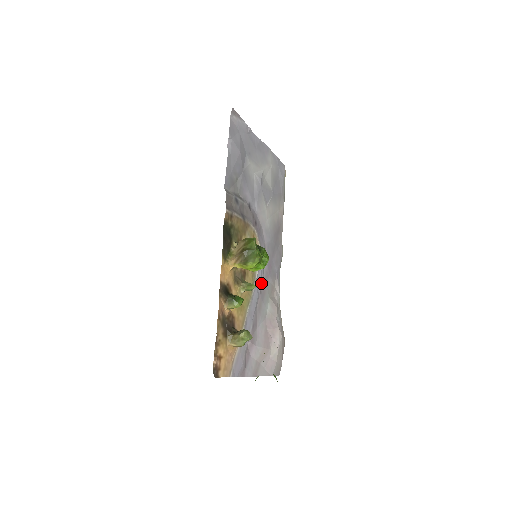
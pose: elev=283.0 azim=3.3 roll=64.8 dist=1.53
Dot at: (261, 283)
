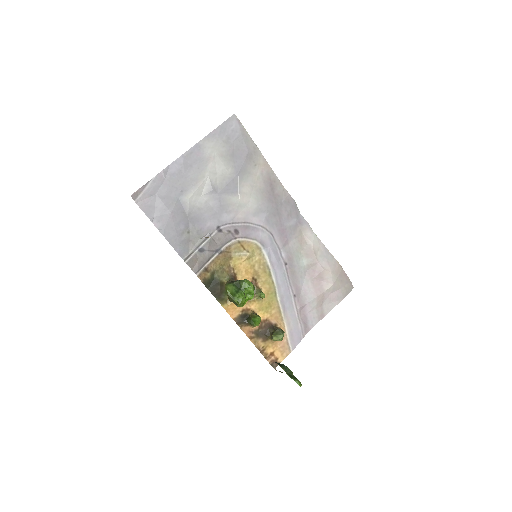
Dot at: (281, 257)
